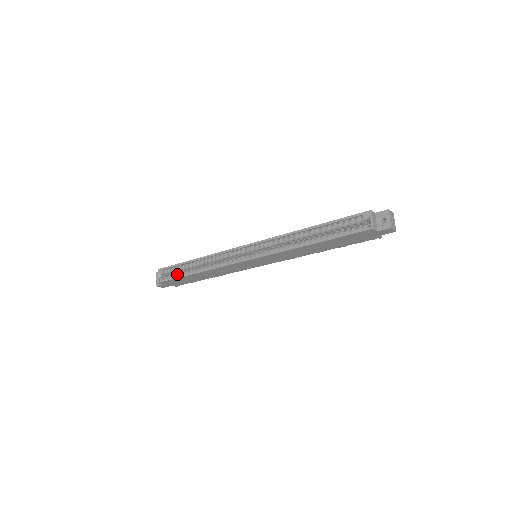
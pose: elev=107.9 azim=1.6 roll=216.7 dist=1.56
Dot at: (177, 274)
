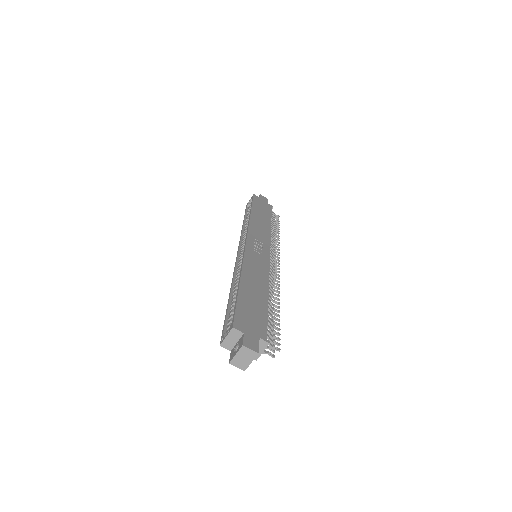
Dot at: (249, 212)
